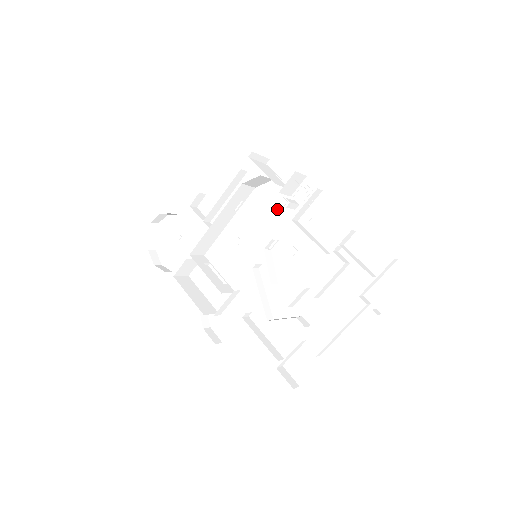
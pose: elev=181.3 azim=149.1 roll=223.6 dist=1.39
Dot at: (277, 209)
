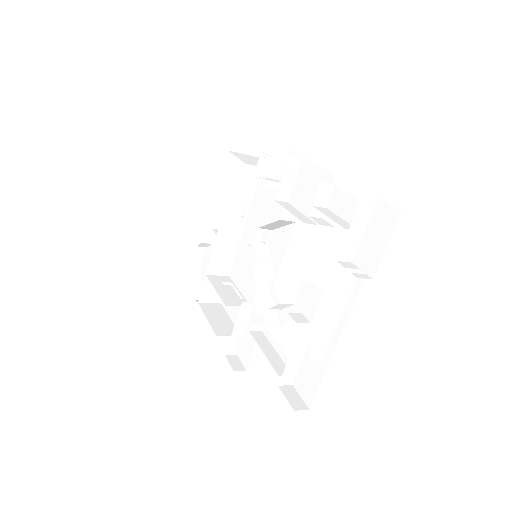
Dot at: (272, 199)
